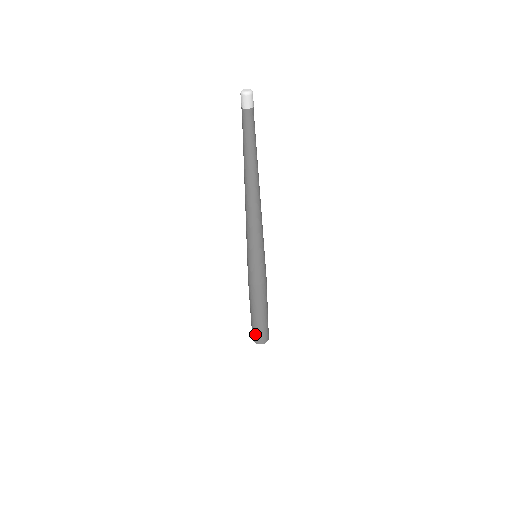
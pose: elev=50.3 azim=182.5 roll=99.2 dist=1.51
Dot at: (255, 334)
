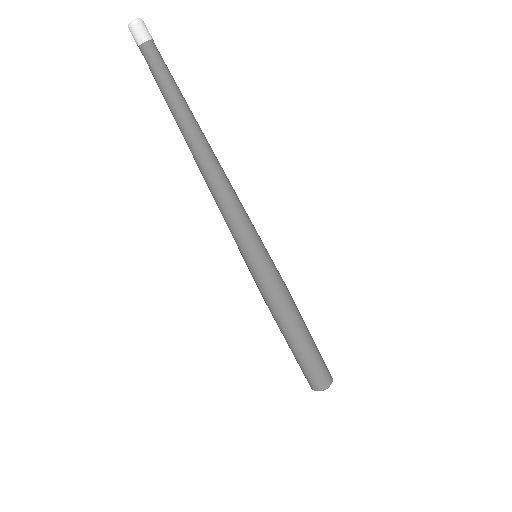
Dot at: (304, 374)
